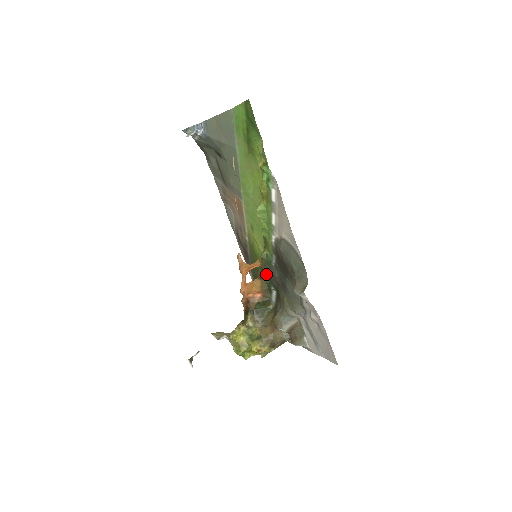
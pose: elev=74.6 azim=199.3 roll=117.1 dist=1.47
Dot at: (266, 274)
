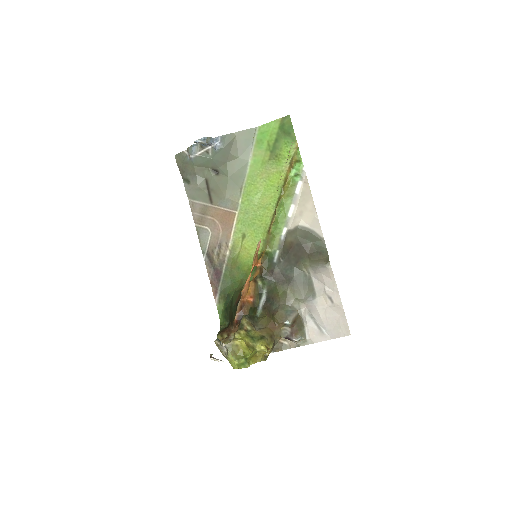
Dot at: (265, 272)
